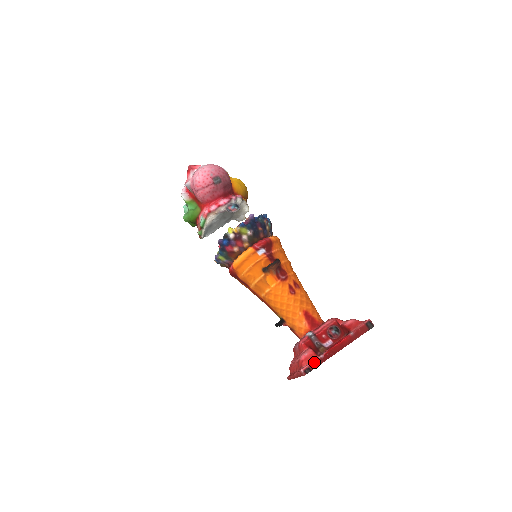
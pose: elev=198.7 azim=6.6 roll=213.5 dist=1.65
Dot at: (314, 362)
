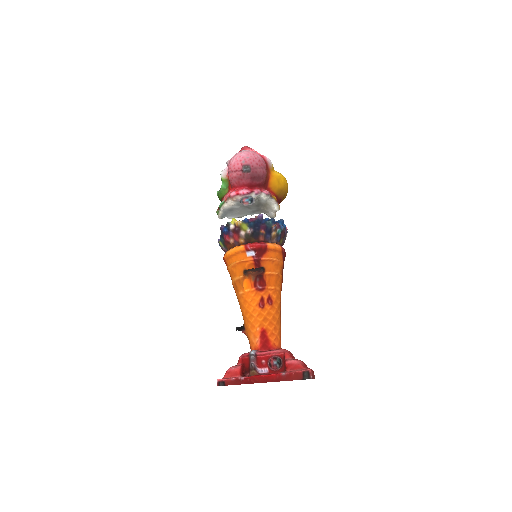
Dot at: (232, 379)
